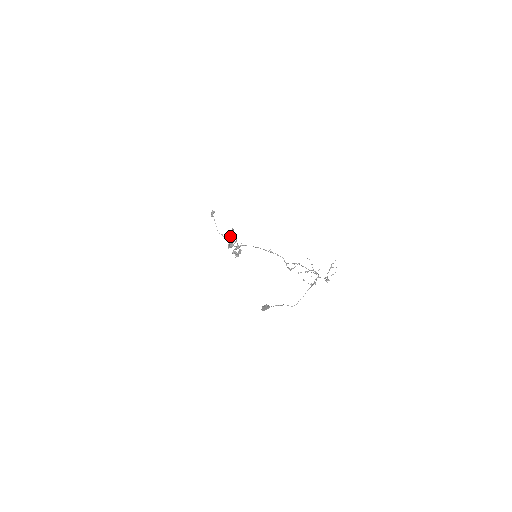
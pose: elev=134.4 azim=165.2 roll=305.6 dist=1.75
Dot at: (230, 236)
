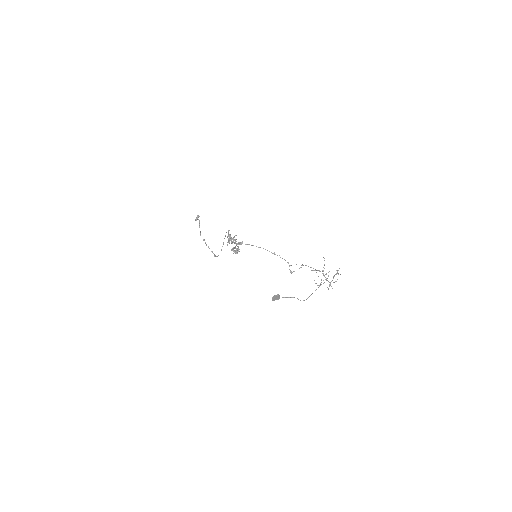
Dot at: (228, 235)
